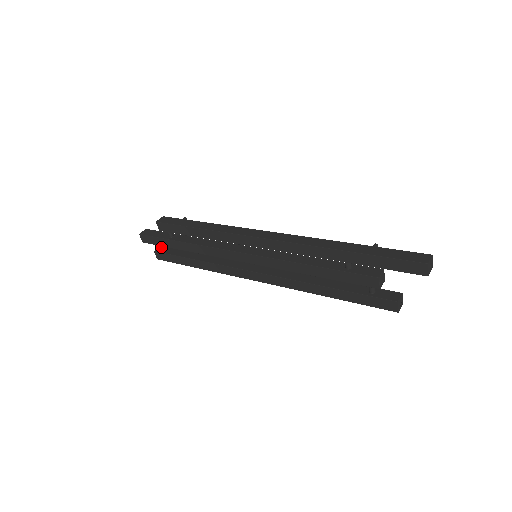
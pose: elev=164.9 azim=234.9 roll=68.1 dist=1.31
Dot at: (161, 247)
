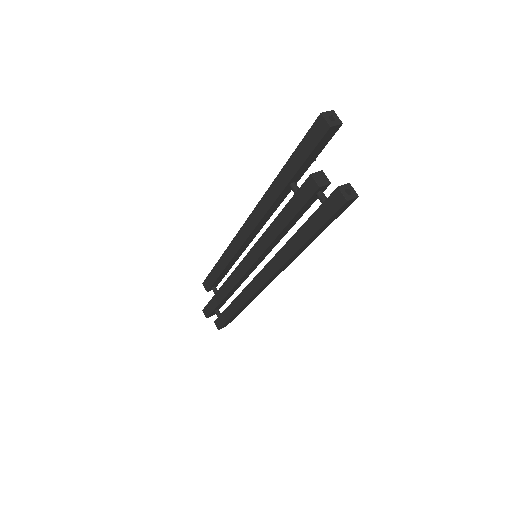
Dot at: (217, 314)
